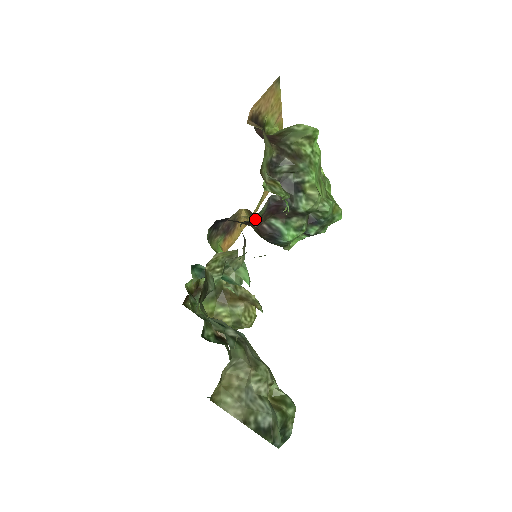
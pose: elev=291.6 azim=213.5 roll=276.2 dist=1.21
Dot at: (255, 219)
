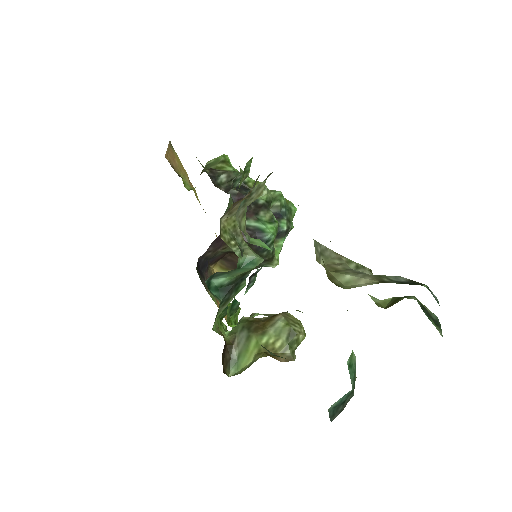
Dot at: occluded
